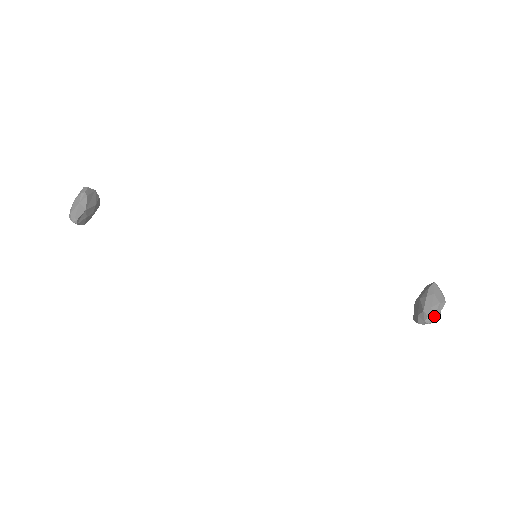
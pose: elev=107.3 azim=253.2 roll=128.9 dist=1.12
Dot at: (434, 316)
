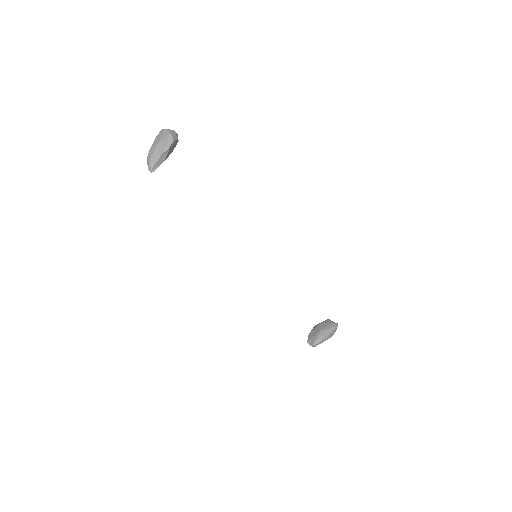
Dot at: occluded
